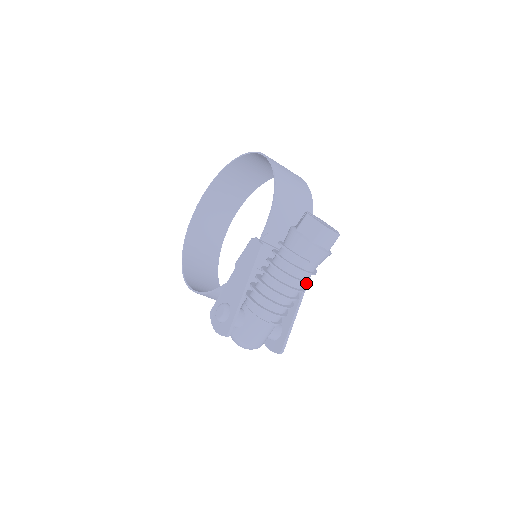
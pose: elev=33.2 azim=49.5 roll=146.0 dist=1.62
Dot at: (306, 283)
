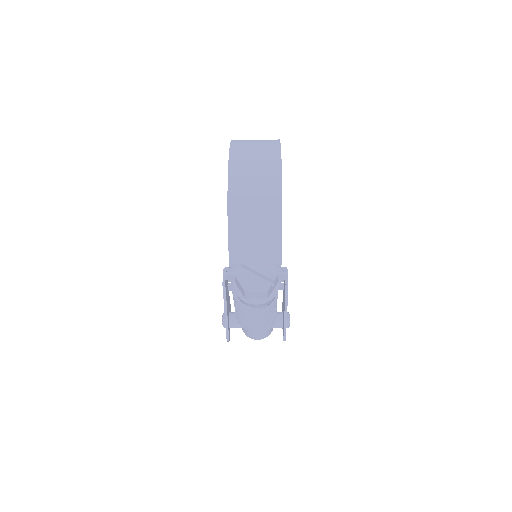
Dot at: (264, 316)
